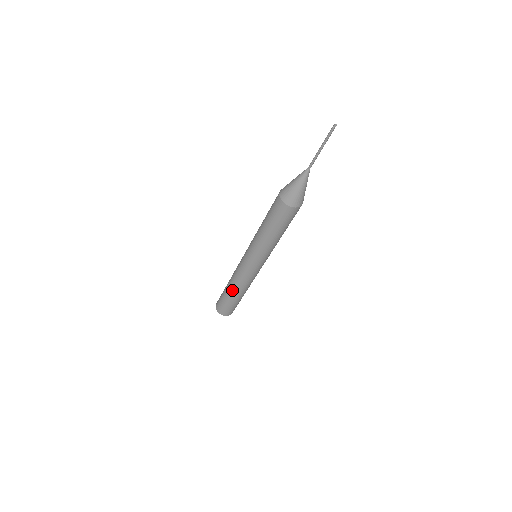
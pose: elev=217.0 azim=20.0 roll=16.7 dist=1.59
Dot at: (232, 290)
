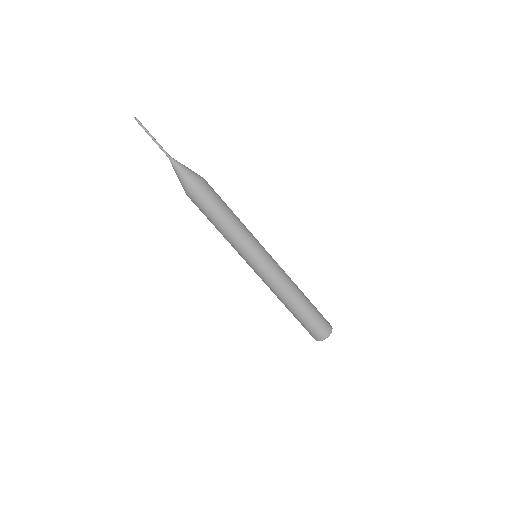
Dot at: occluded
